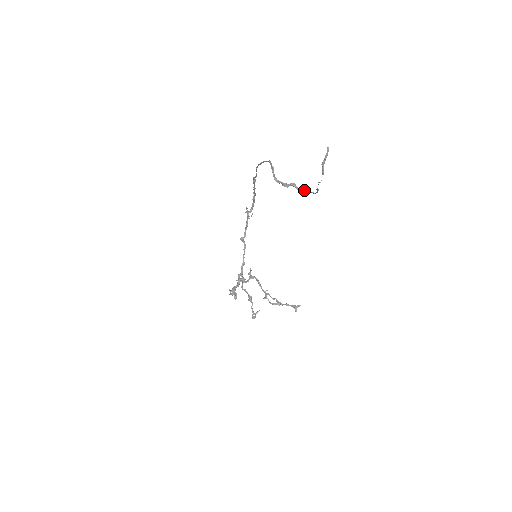
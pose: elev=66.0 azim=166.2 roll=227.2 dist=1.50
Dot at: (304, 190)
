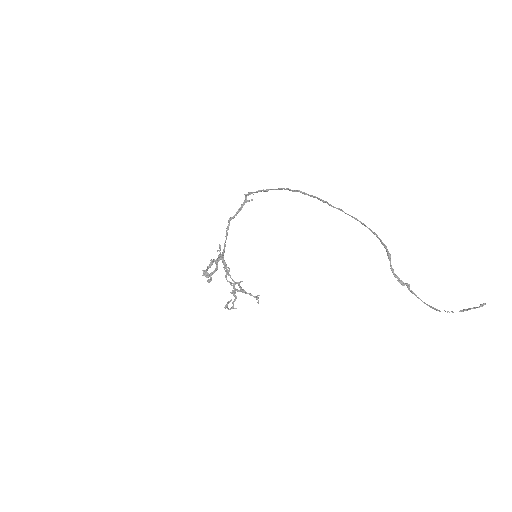
Dot at: (413, 292)
